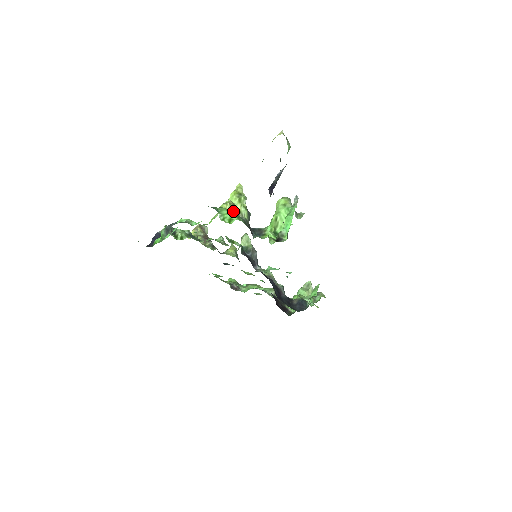
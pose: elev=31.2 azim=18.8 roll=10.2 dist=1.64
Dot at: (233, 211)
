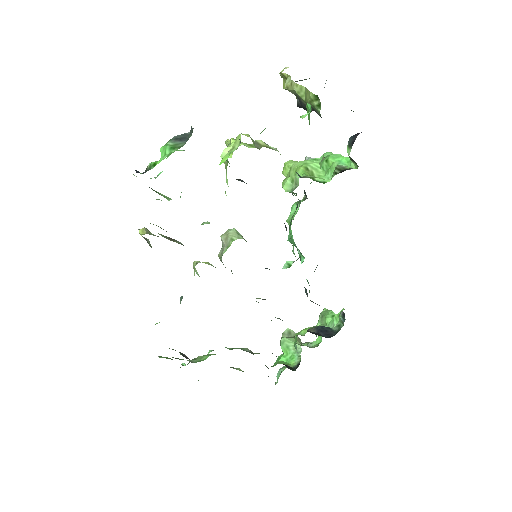
Dot at: occluded
